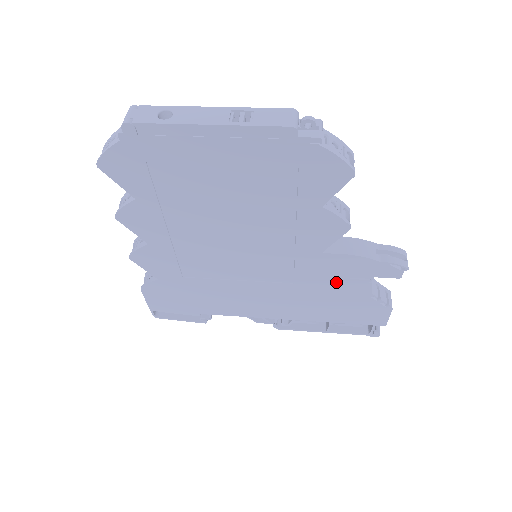
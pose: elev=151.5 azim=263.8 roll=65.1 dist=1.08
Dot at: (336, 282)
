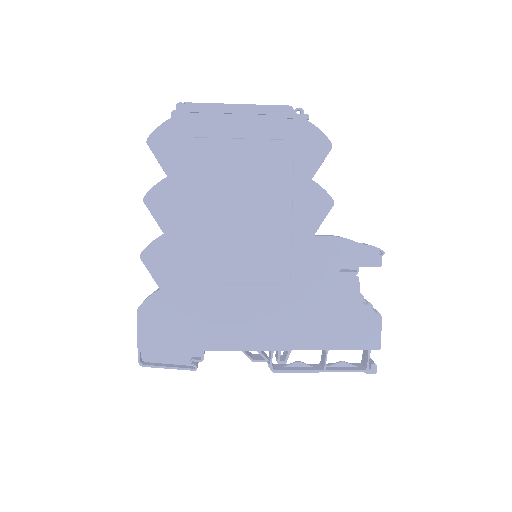
Dot at: (328, 278)
